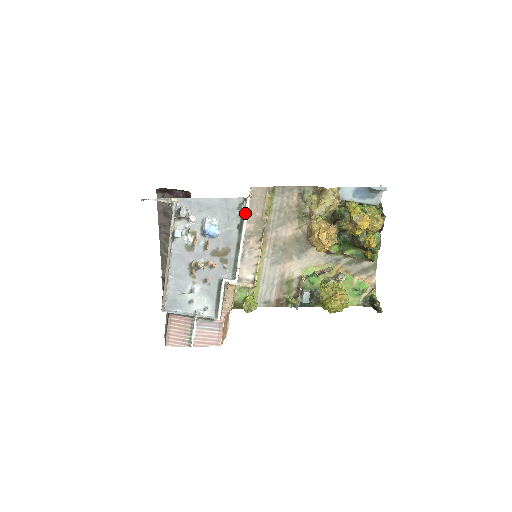
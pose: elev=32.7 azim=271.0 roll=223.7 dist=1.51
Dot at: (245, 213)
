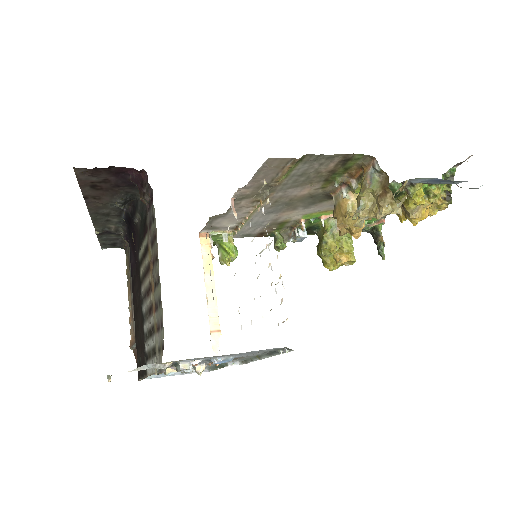
Dot at: (282, 353)
